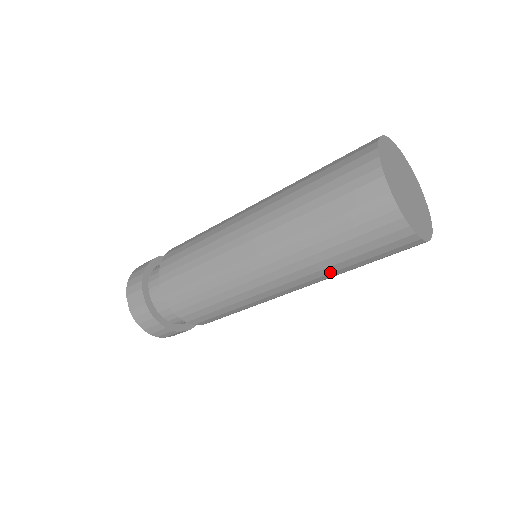
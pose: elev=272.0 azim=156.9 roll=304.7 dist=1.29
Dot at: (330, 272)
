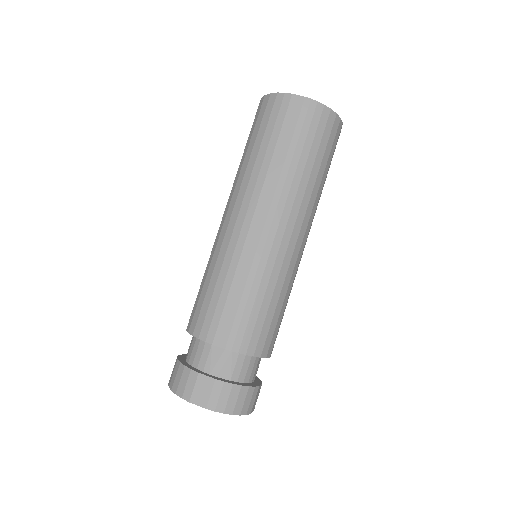
Dot at: (317, 192)
